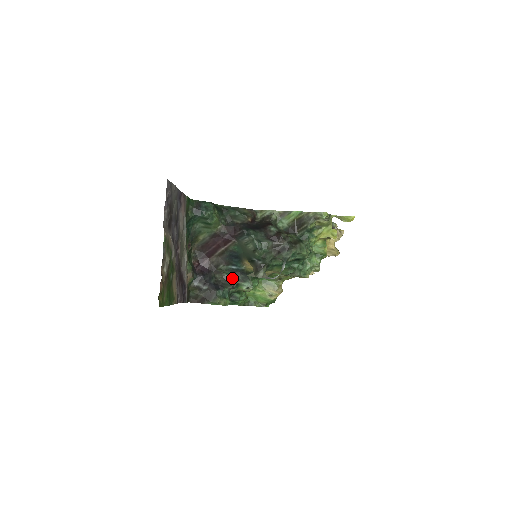
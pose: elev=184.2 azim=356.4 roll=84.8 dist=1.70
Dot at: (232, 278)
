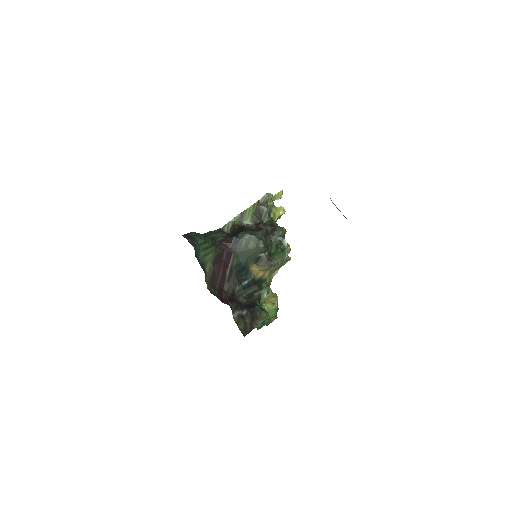
Dot at: (251, 293)
